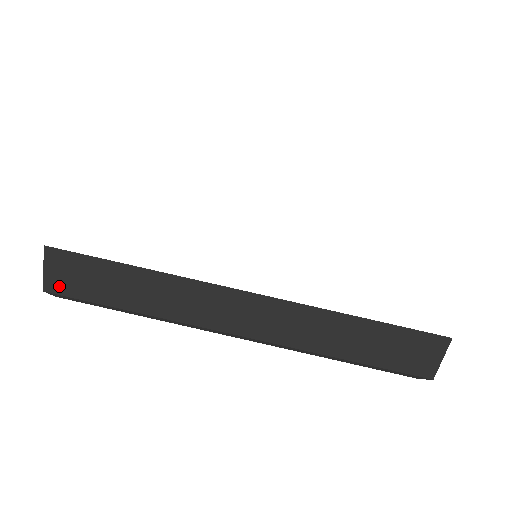
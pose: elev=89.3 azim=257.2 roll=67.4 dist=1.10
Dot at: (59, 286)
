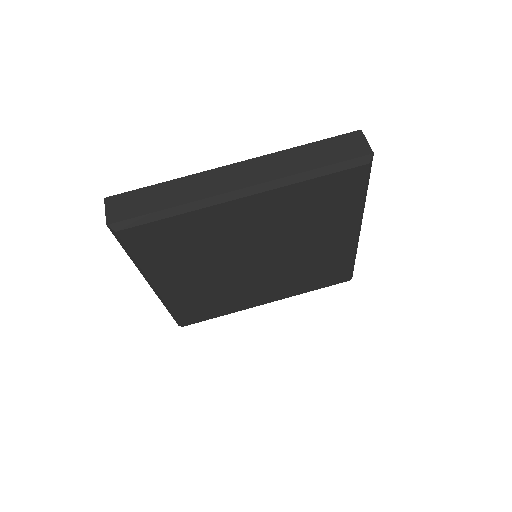
Dot at: (117, 217)
